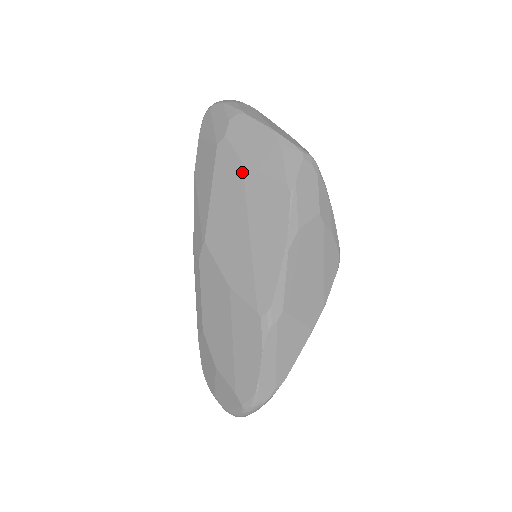
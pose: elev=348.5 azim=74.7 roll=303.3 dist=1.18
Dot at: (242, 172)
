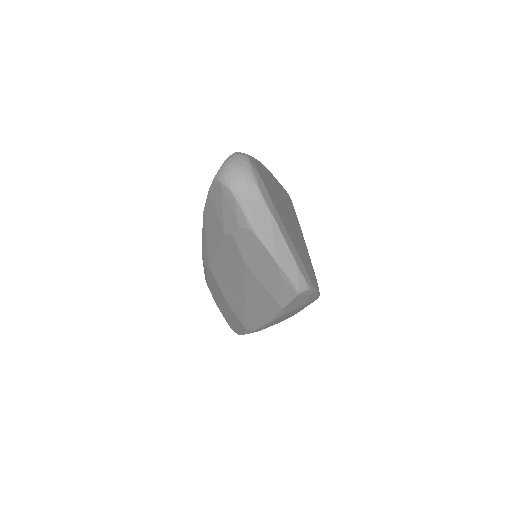
Dot at: (244, 270)
